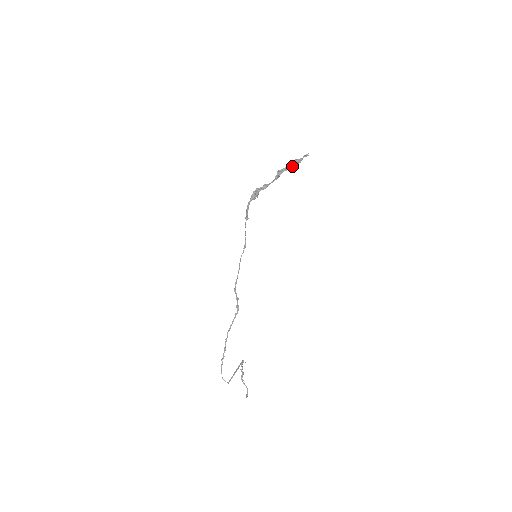
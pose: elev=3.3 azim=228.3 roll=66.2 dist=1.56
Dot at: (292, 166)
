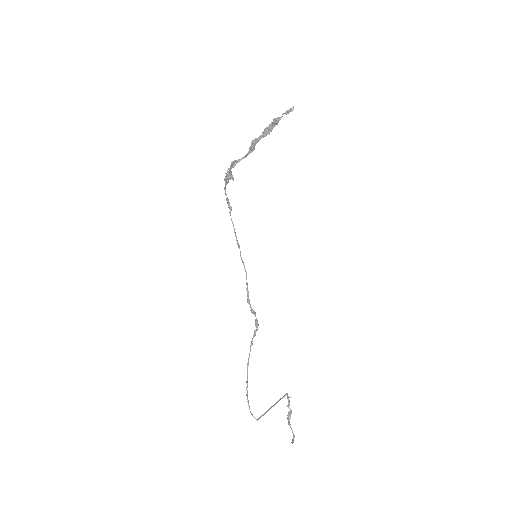
Dot at: (270, 130)
